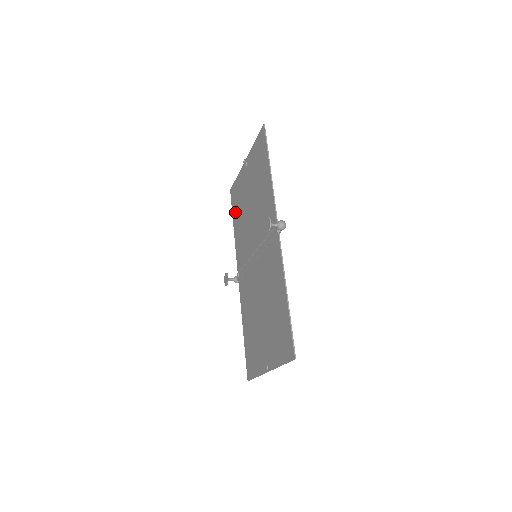
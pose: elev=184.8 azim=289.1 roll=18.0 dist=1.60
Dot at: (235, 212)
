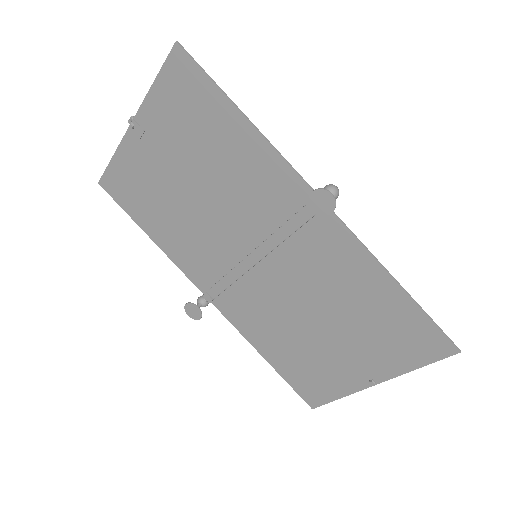
Dot at: (140, 212)
